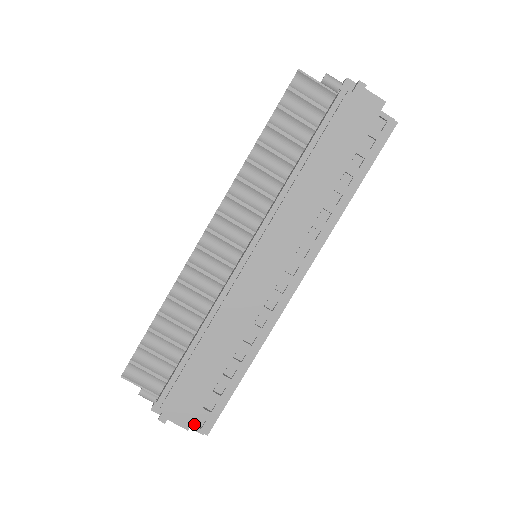
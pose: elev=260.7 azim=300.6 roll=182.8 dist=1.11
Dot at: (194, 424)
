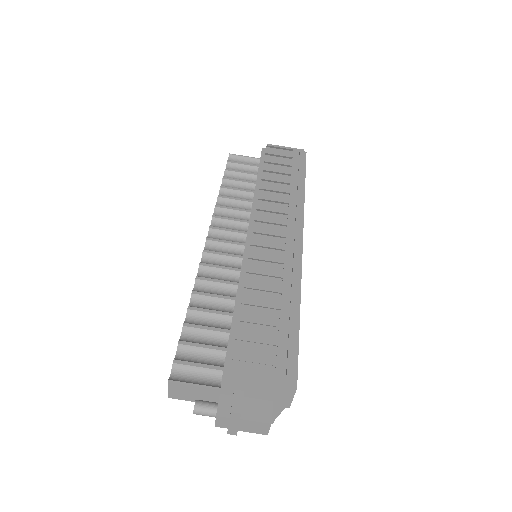
Dot at: (276, 378)
